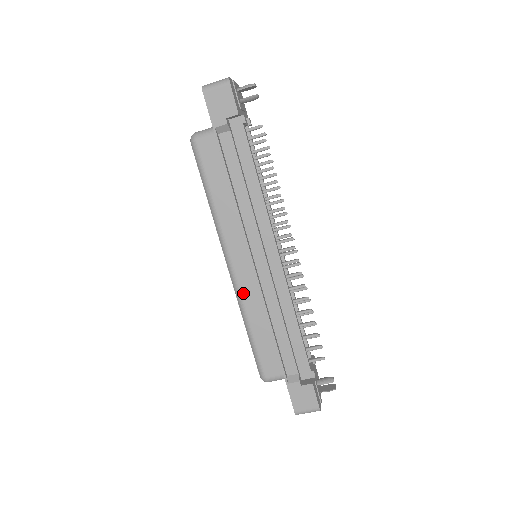
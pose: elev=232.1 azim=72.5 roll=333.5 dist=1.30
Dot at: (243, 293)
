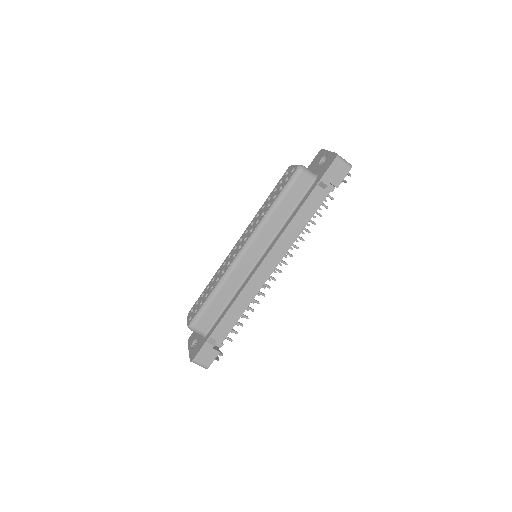
Dot at: (234, 272)
